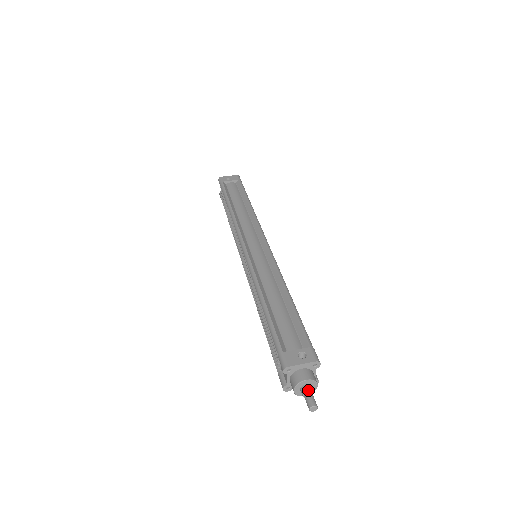
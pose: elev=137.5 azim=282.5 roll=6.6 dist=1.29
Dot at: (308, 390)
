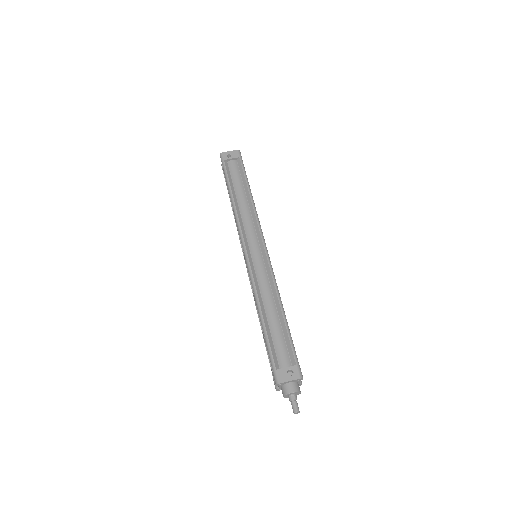
Dot at: (293, 399)
